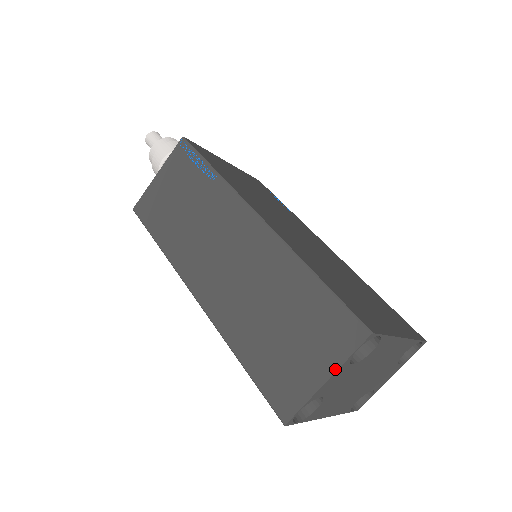
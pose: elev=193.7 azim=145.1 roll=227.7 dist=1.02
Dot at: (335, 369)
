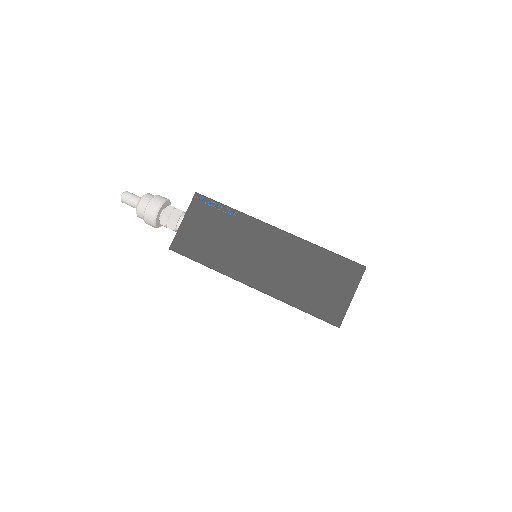
Dot at: (355, 290)
